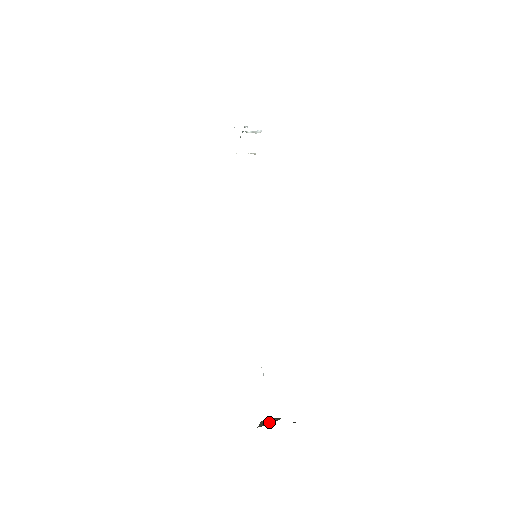
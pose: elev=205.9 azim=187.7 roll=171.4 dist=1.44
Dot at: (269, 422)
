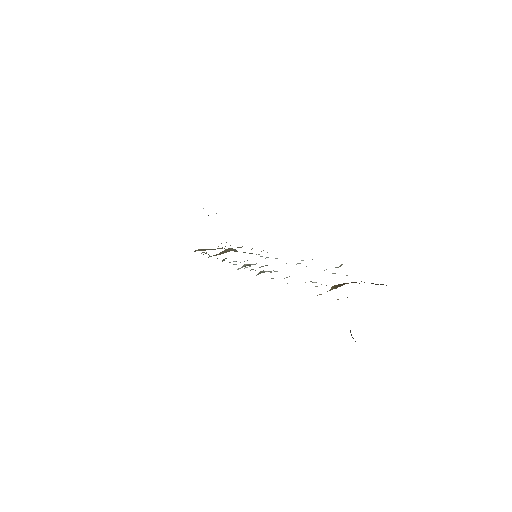
Dot at: occluded
